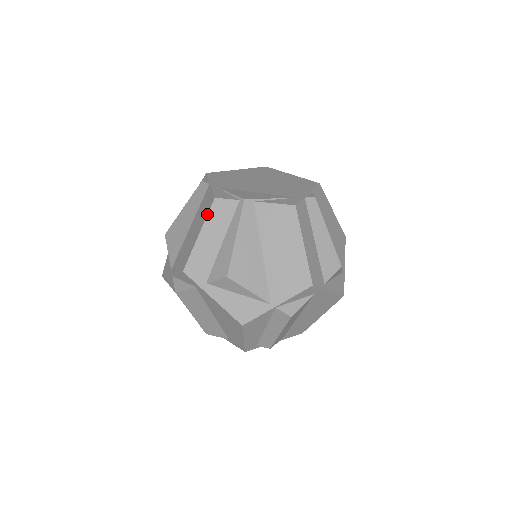
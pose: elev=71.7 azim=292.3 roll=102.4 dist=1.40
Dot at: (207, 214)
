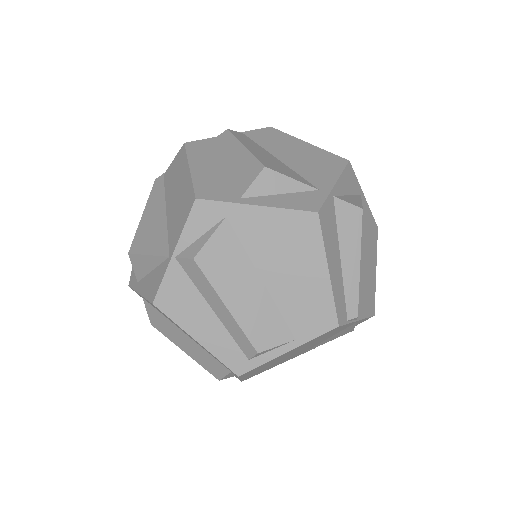
Dot at: occluded
